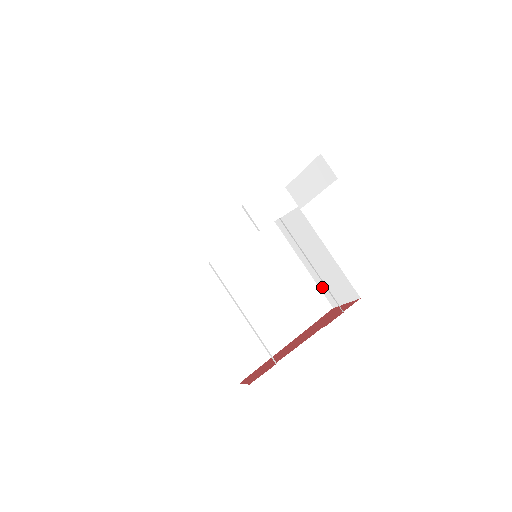
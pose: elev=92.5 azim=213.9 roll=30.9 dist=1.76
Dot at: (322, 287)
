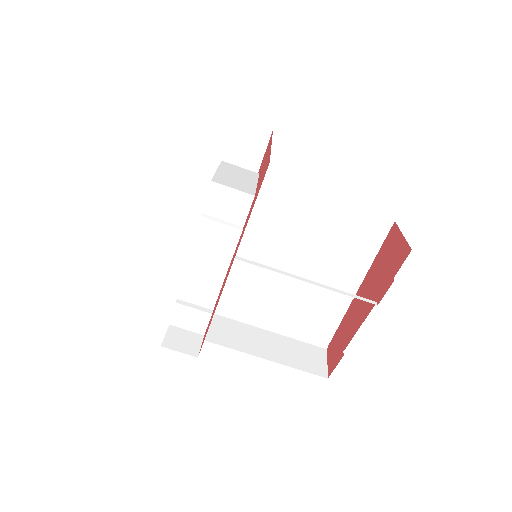
Dot at: occluded
